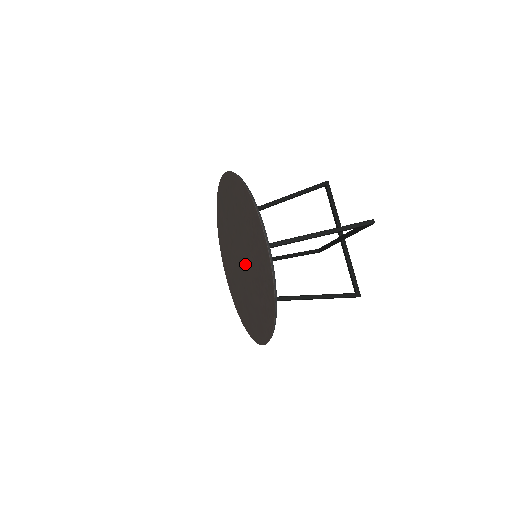
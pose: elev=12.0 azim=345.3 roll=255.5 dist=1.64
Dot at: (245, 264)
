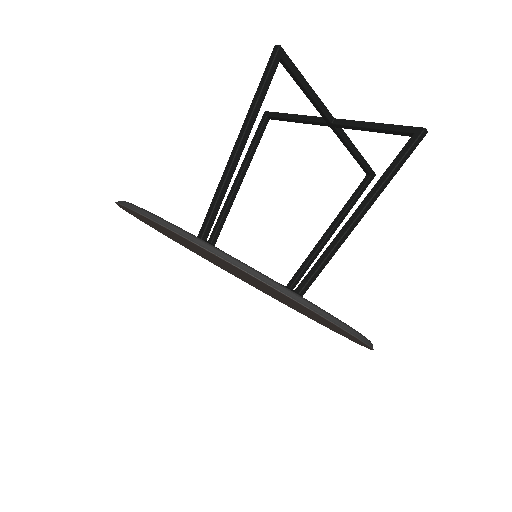
Dot at: occluded
